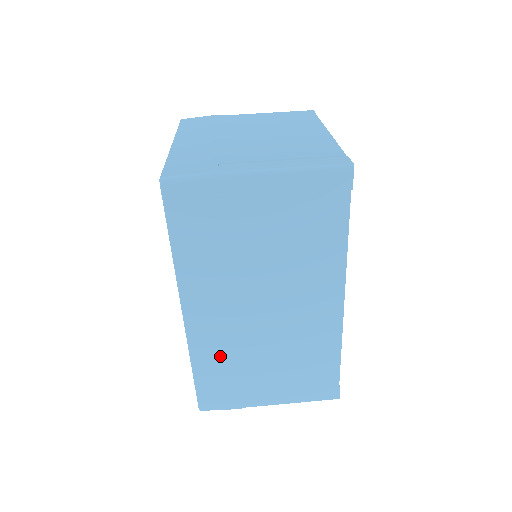
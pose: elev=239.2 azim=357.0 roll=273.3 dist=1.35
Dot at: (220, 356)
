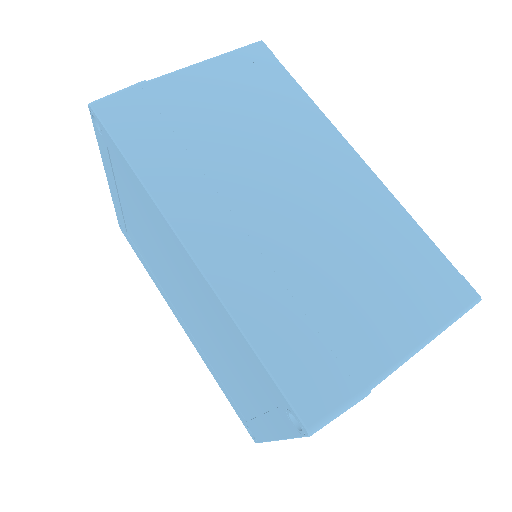
Dot at: (272, 294)
